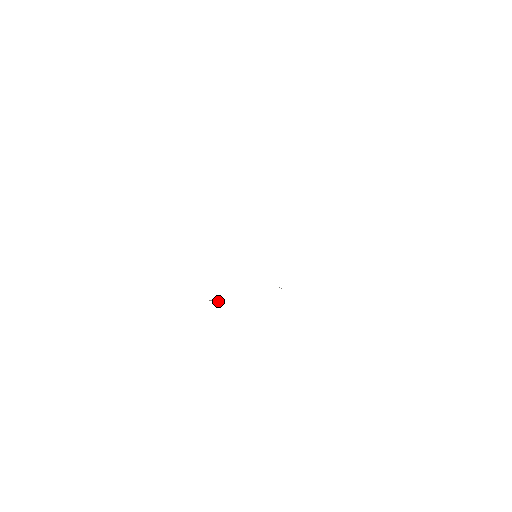
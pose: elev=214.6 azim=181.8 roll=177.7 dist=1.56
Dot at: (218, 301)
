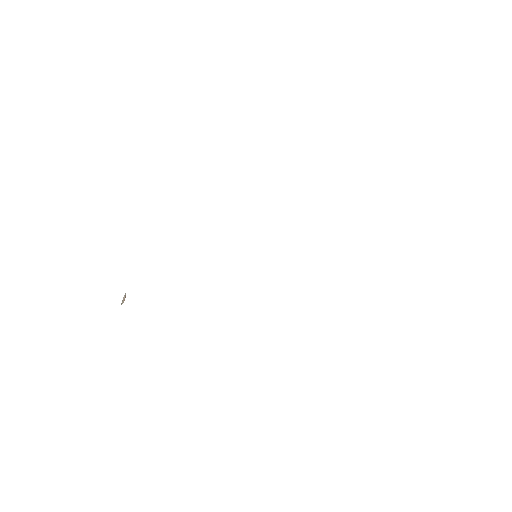
Dot at: (125, 297)
